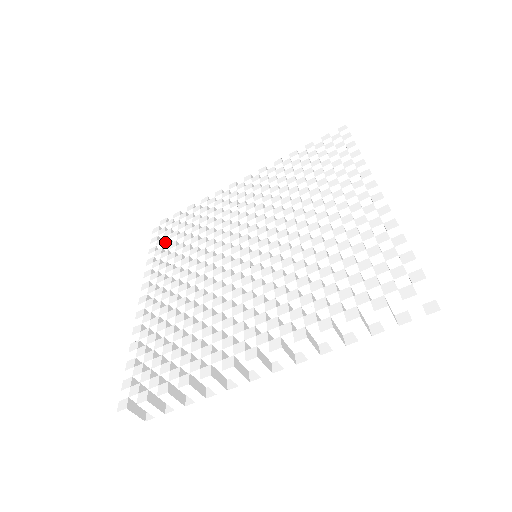
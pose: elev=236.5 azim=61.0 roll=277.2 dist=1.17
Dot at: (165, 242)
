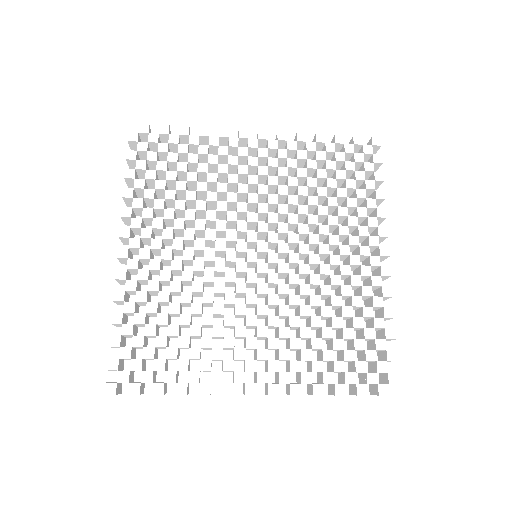
Dot at: (149, 172)
